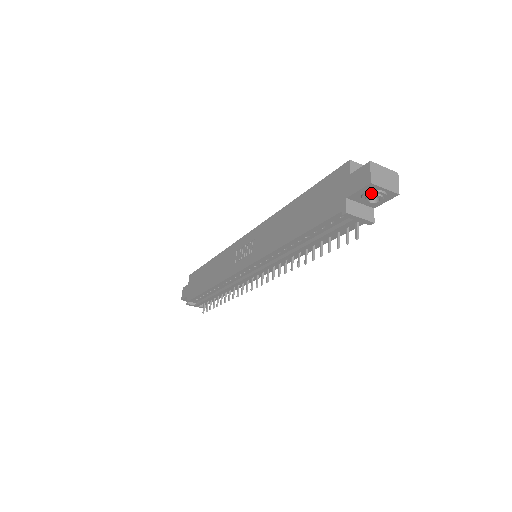
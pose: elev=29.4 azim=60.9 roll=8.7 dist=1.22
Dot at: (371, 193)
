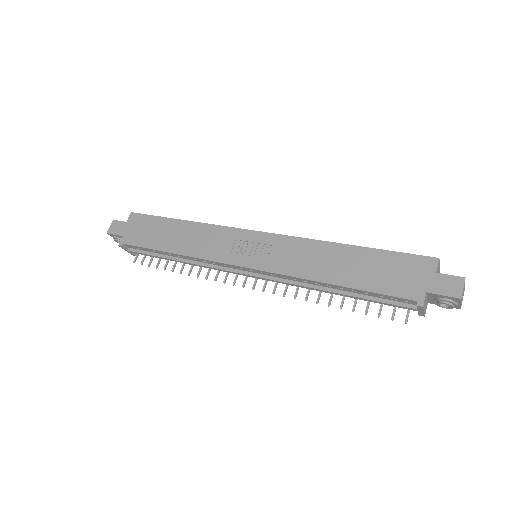
Dot at: (450, 302)
